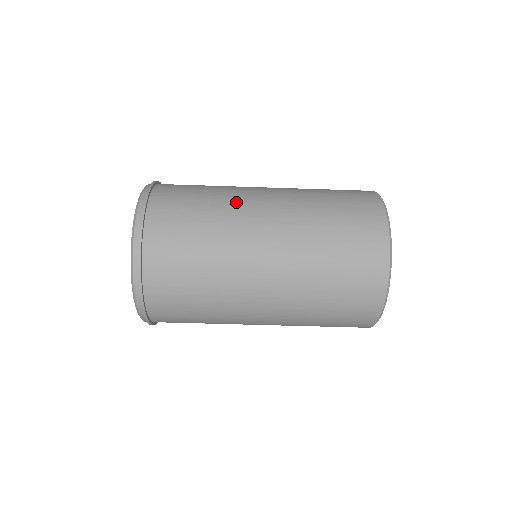
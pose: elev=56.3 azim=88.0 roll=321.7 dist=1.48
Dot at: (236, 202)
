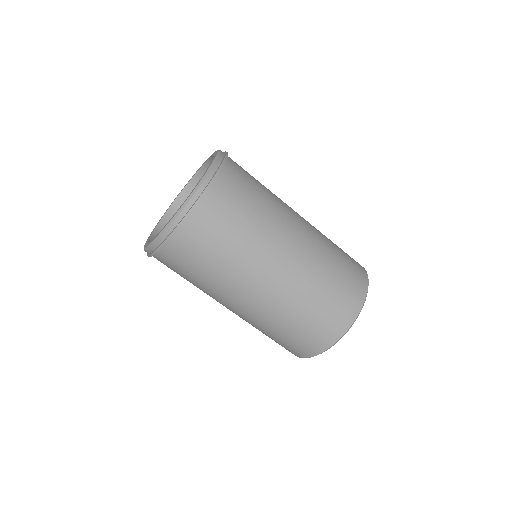
Dot at: (280, 216)
